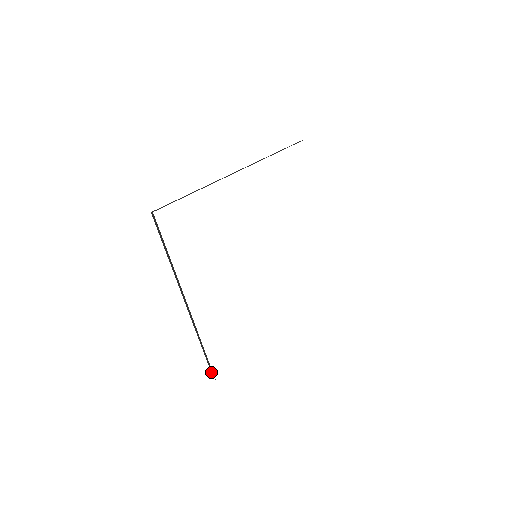
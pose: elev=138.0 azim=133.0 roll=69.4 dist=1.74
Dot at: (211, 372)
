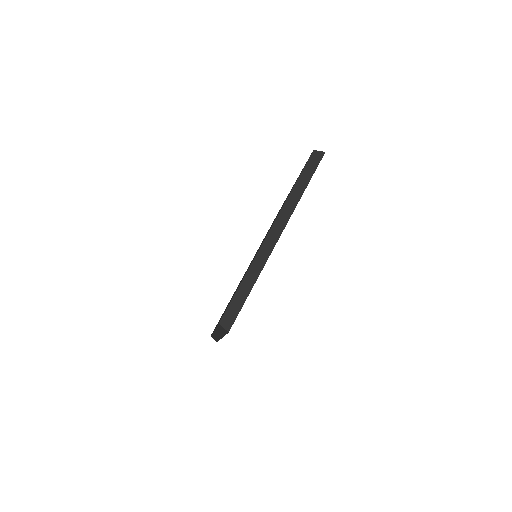
Dot at: (222, 321)
